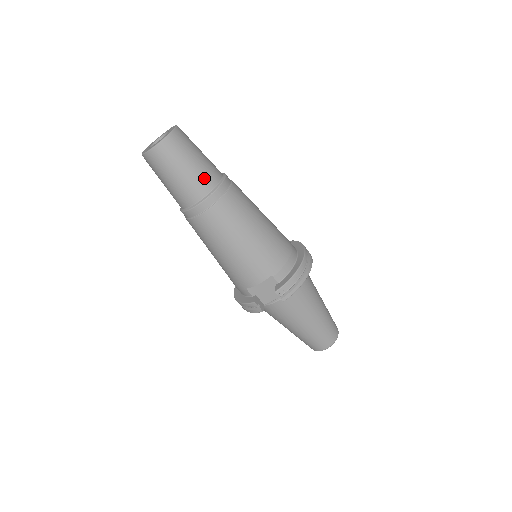
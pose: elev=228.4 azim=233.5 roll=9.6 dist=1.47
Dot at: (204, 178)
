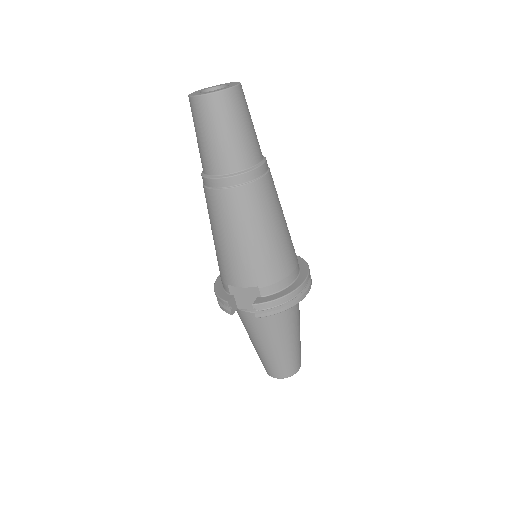
Dot at: (239, 154)
